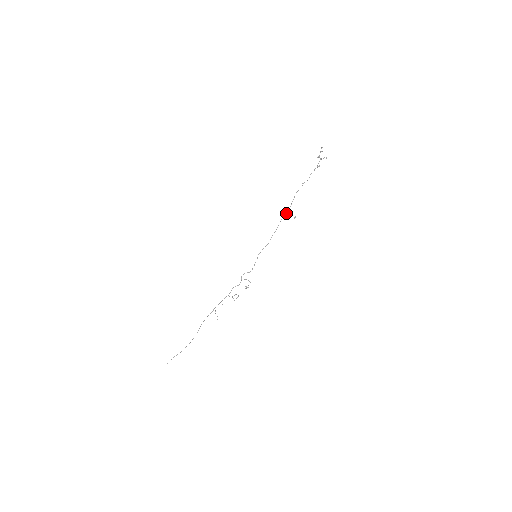
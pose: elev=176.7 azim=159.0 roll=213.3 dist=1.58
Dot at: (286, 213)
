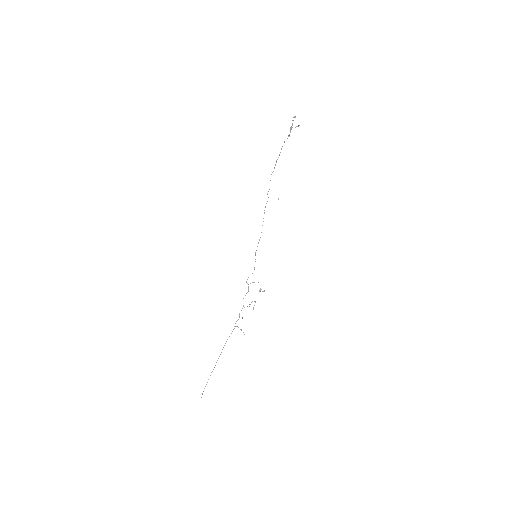
Dot at: occluded
